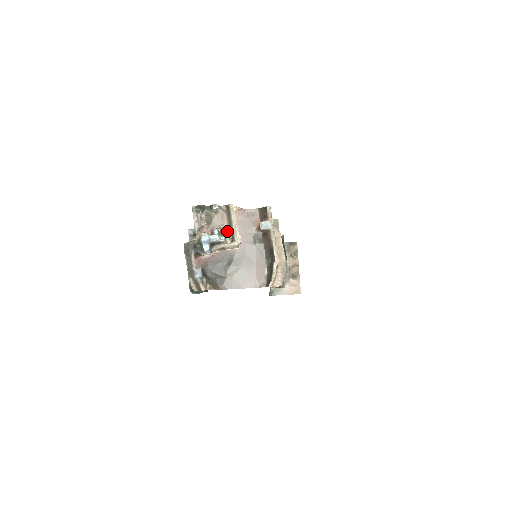
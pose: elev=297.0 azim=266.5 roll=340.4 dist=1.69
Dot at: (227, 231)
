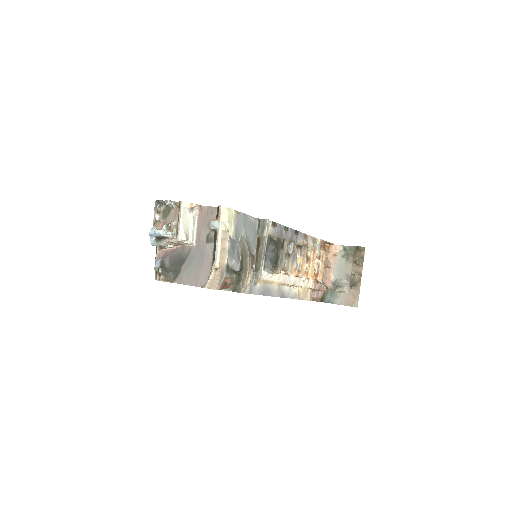
Dot at: (176, 227)
